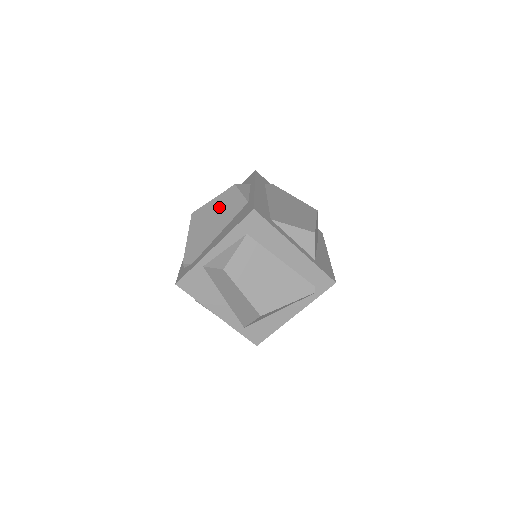
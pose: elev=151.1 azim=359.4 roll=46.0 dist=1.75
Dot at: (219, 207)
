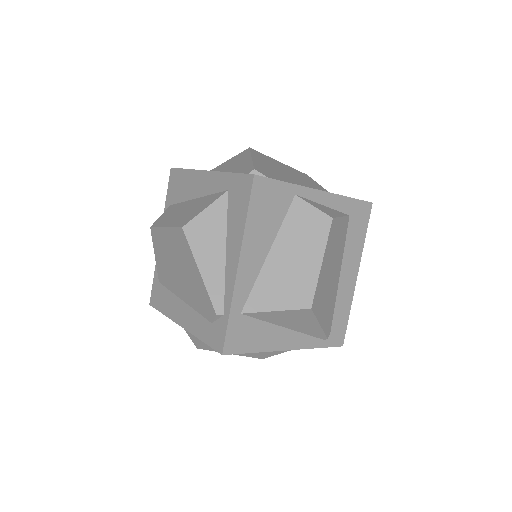
Dot at: (294, 173)
